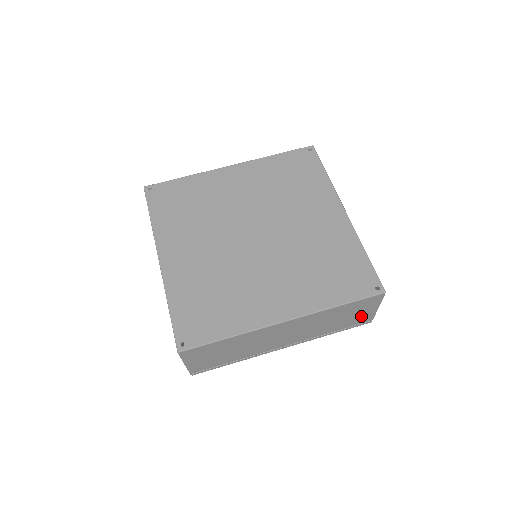
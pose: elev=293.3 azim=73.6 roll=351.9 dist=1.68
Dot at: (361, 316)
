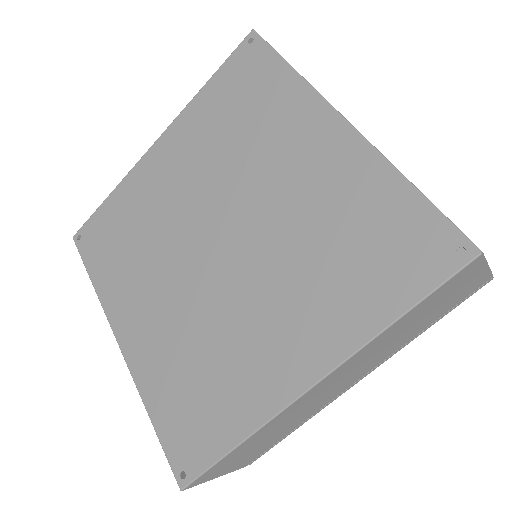
Dot at: (462, 291)
